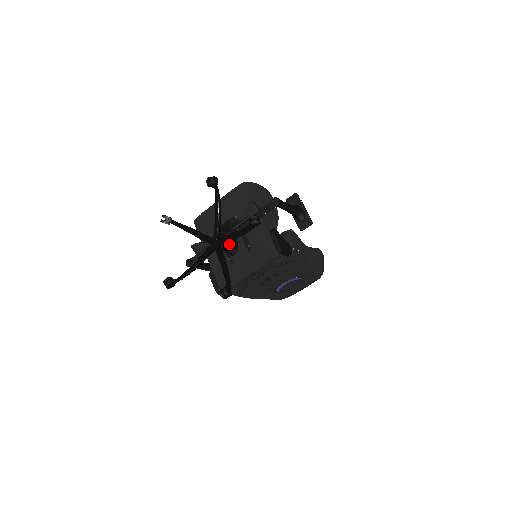
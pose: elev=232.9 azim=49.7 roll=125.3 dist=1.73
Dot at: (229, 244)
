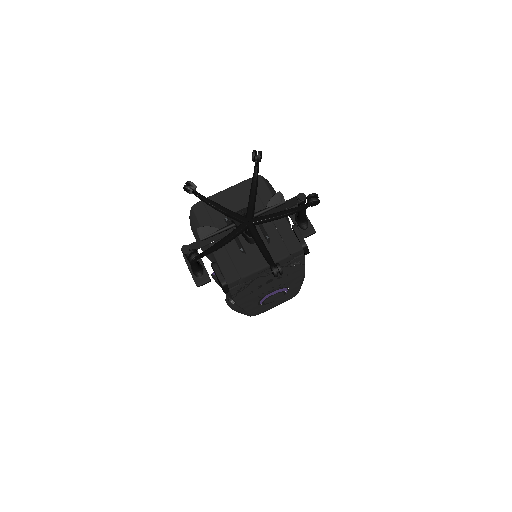
Dot at: occluded
